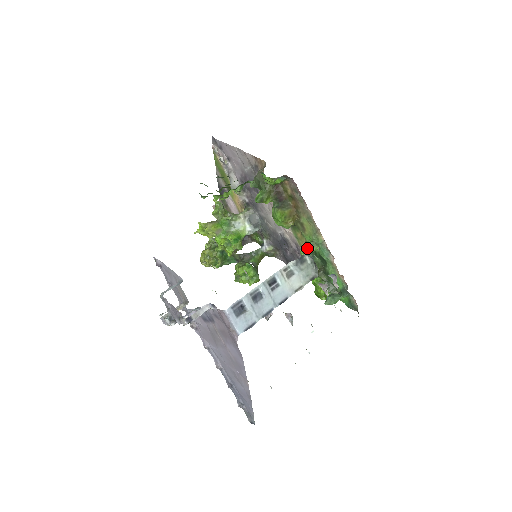
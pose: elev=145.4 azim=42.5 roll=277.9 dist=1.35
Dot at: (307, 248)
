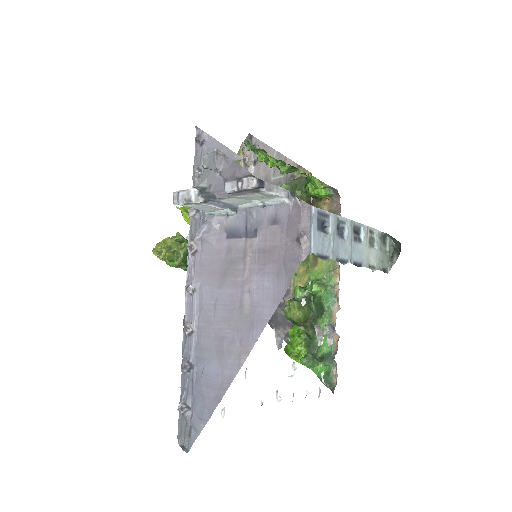
Dot at: (308, 286)
